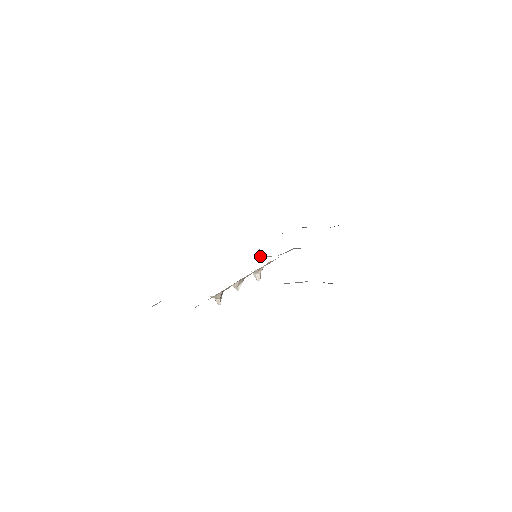
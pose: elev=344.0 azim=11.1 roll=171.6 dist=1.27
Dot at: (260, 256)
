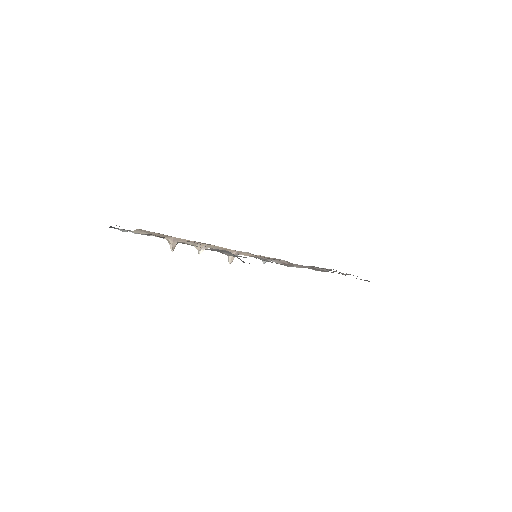
Dot at: occluded
